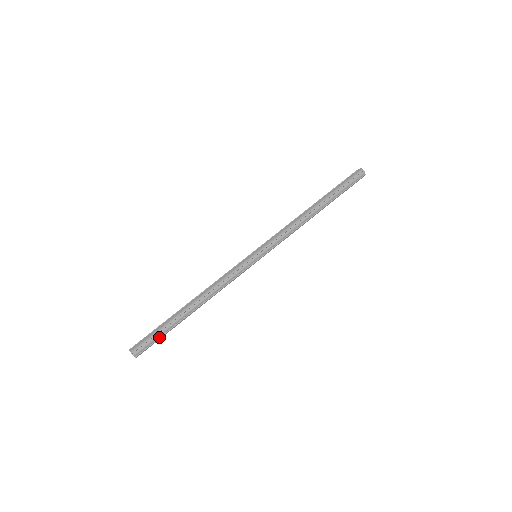
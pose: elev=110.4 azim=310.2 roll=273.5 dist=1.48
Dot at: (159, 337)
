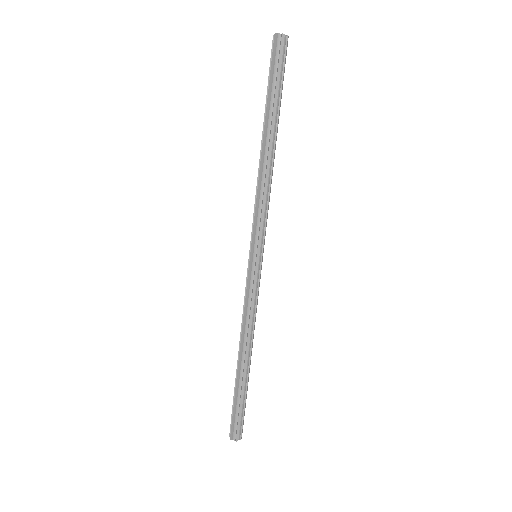
Dot at: (243, 408)
